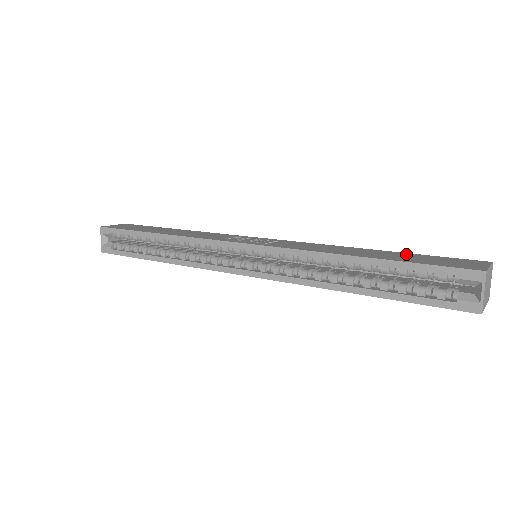
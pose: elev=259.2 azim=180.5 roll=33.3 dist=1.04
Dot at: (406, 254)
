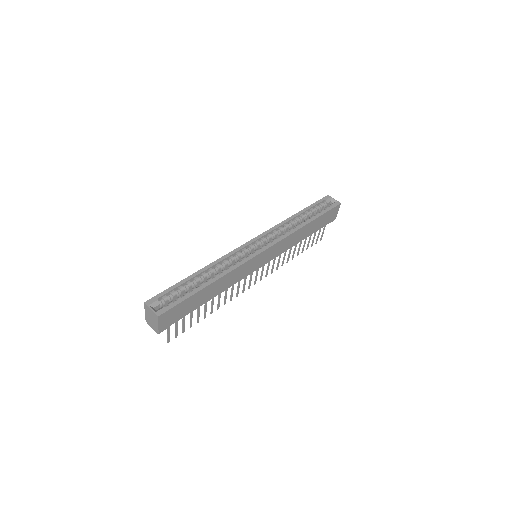
Dot at: occluded
